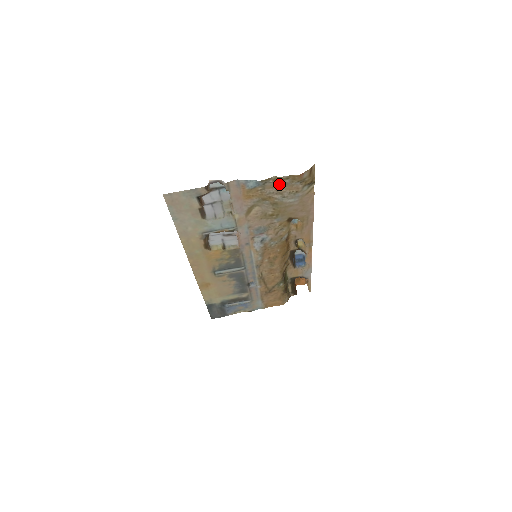
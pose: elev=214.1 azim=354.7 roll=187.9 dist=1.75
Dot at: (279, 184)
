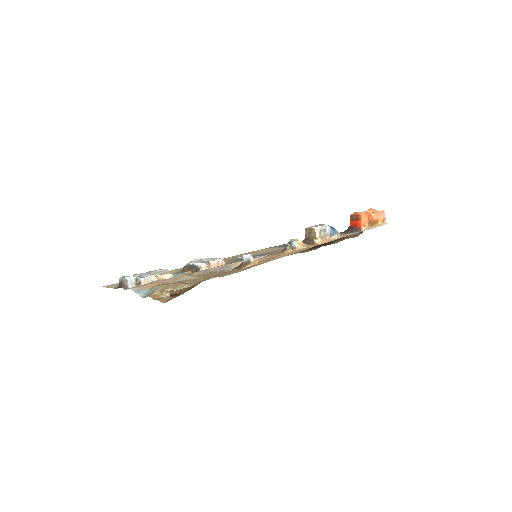
Dot at: (168, 287)
